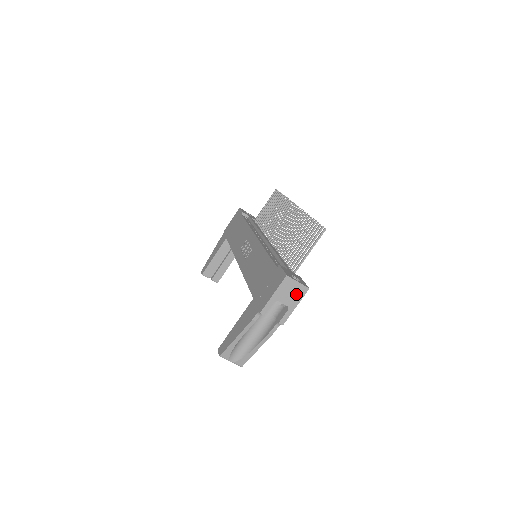
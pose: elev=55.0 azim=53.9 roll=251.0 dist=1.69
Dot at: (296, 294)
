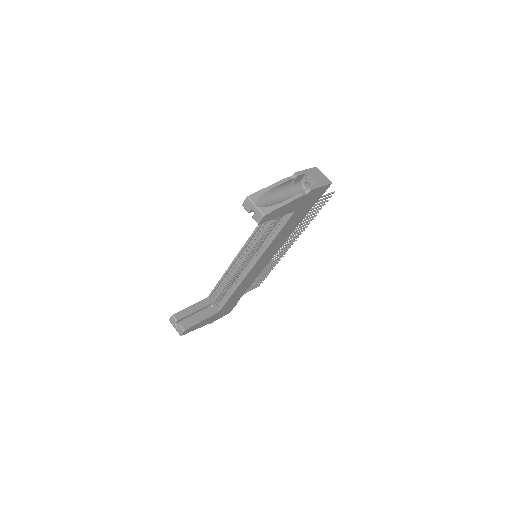
Dot at: (322, 180)
